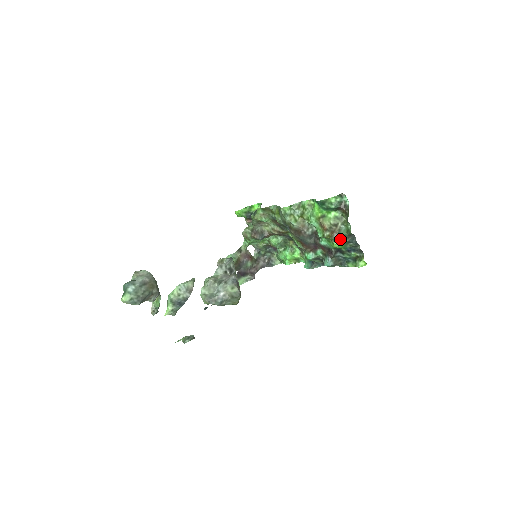
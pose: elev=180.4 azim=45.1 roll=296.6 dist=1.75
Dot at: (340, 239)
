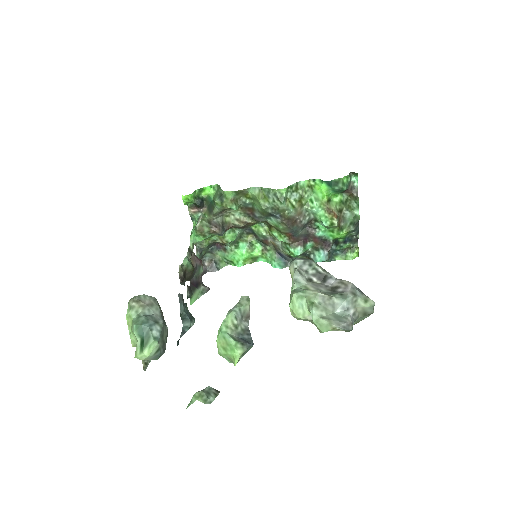
Dot at: (347, 227)
